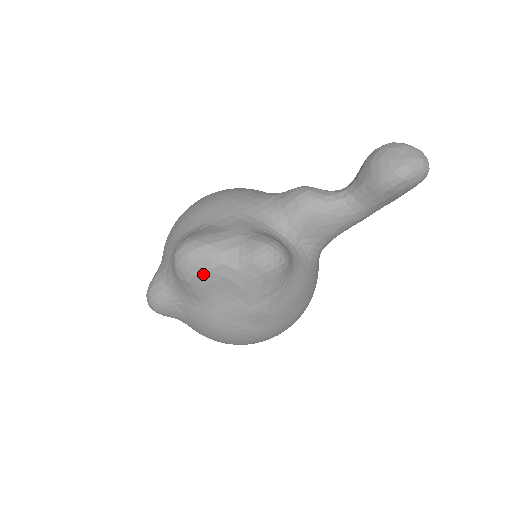
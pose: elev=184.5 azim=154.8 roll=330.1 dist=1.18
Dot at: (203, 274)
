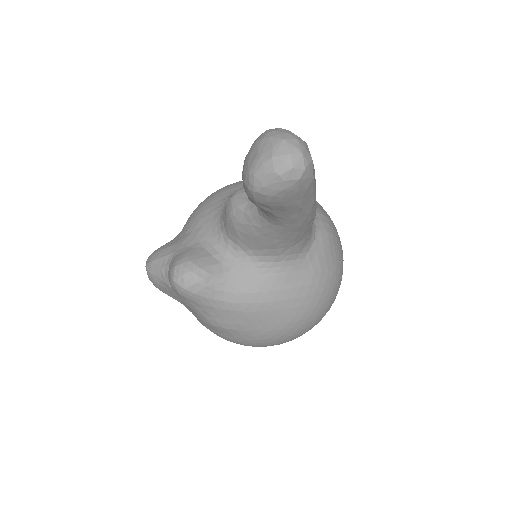
Dot at: (159, 287)
